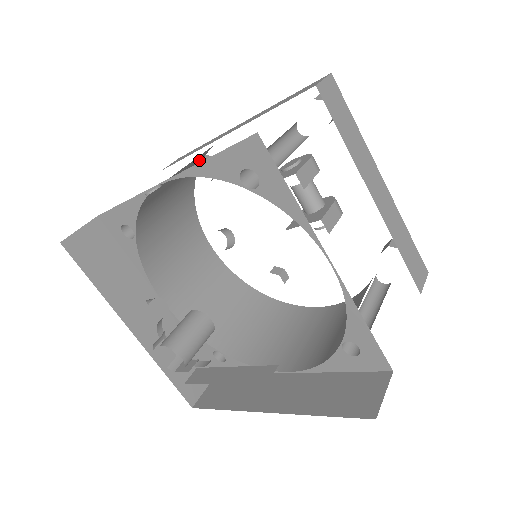
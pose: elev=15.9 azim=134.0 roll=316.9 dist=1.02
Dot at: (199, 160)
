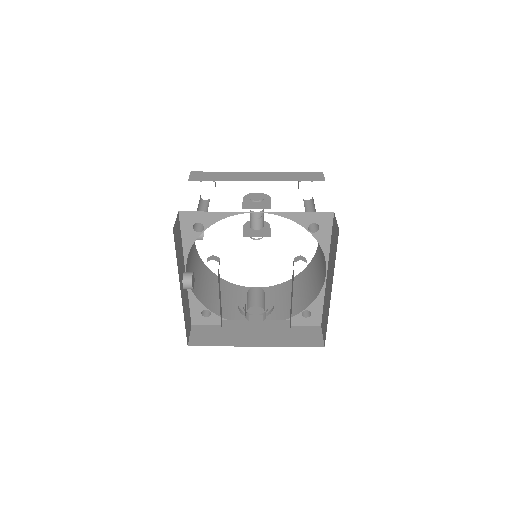
Dot at: occluded
